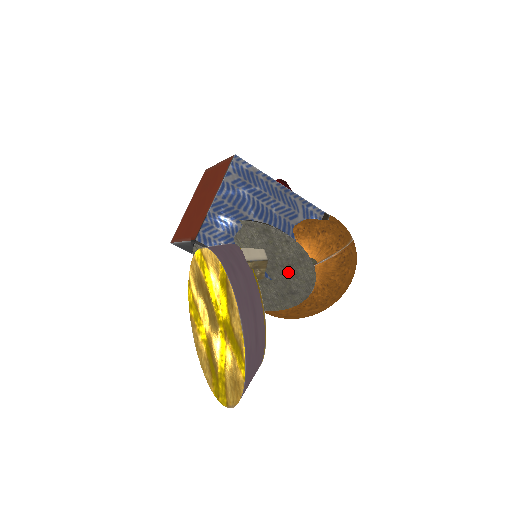
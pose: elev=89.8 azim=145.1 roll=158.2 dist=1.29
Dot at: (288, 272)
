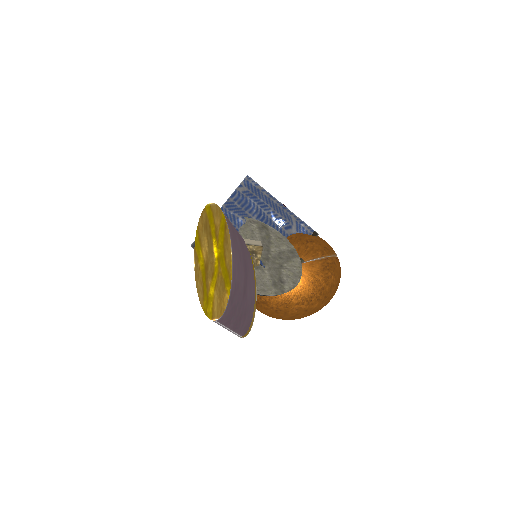
Dot at: (279, 263)
